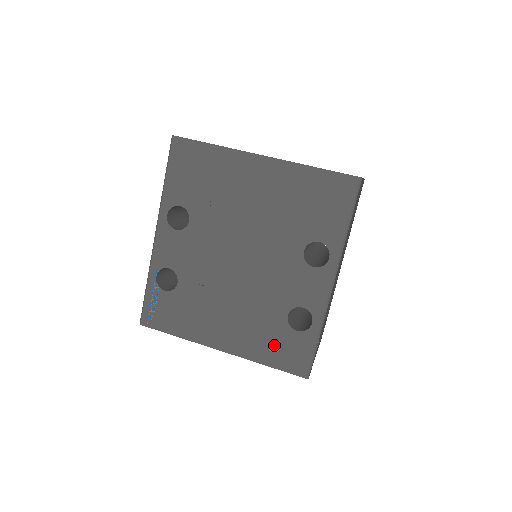
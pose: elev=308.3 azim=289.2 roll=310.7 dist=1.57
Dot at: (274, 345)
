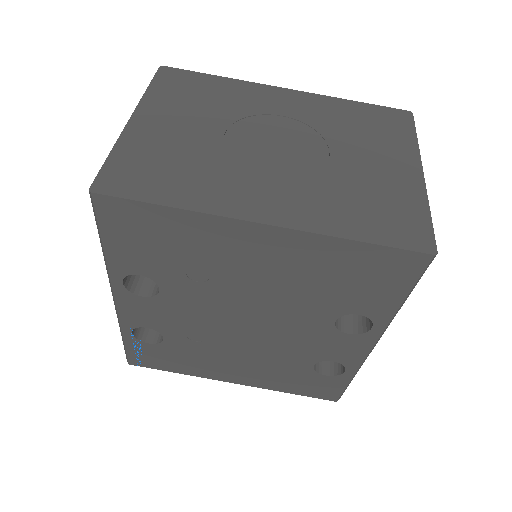
Dot at: (298, 383)
